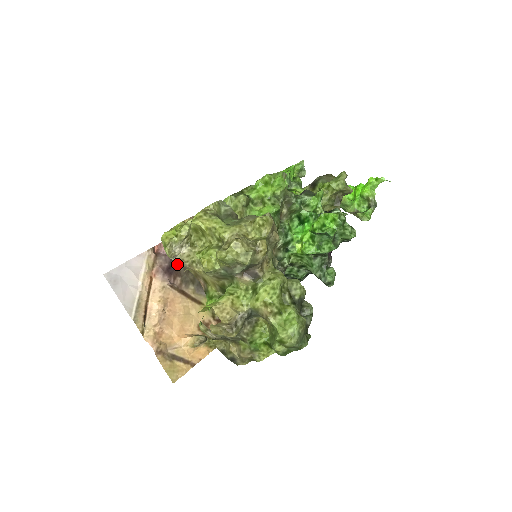
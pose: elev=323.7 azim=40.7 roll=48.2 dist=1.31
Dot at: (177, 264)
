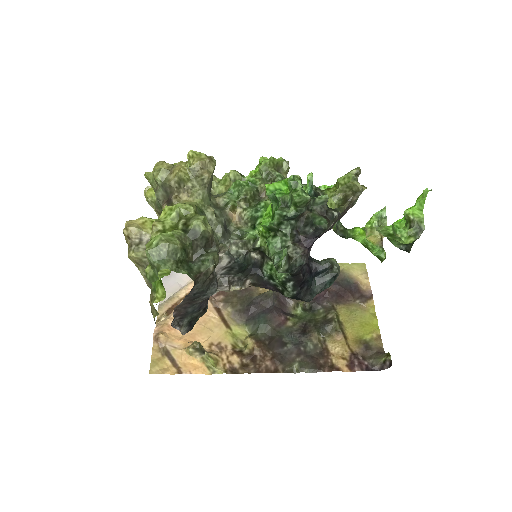
Dot at: occluded
